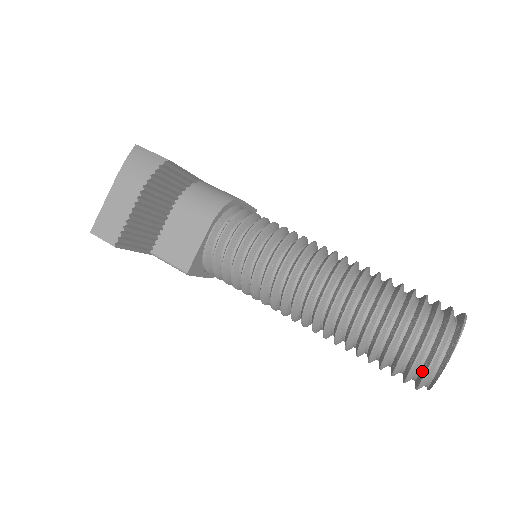
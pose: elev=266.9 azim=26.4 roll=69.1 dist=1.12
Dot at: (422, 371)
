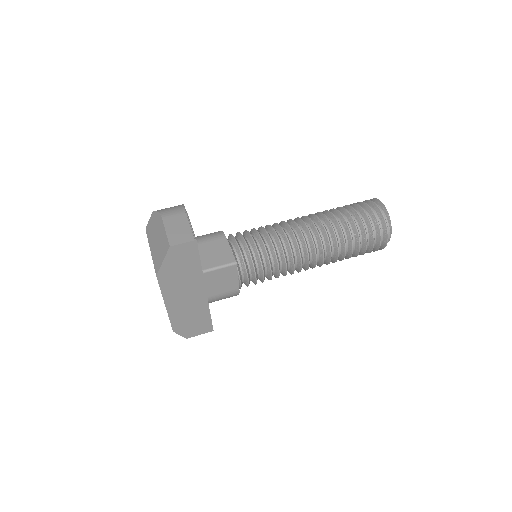
Dot at: (381, 219)
